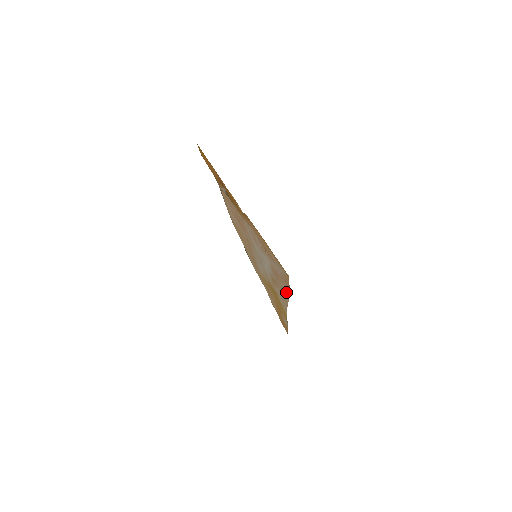
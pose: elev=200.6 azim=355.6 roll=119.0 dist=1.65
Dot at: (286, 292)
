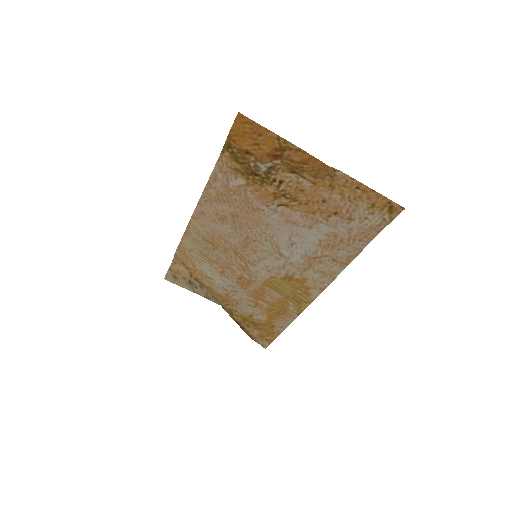
Dot at: (349, 257)
